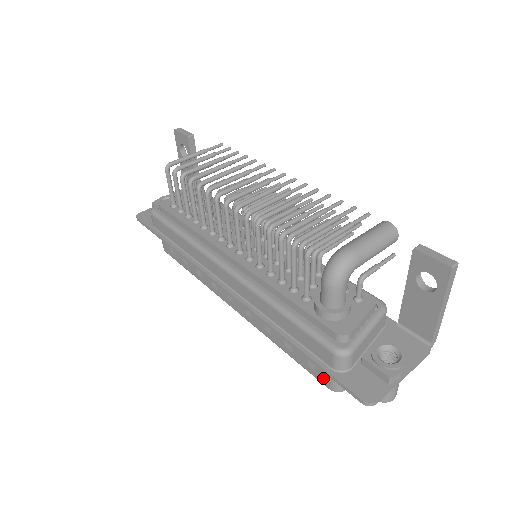
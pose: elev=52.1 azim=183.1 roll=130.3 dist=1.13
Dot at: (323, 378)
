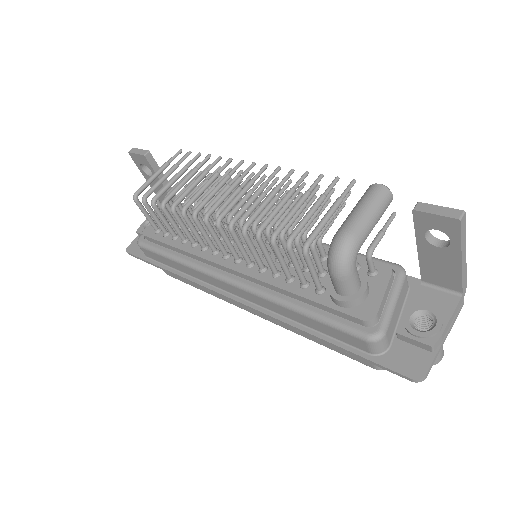
Dot at: (364, 361)
